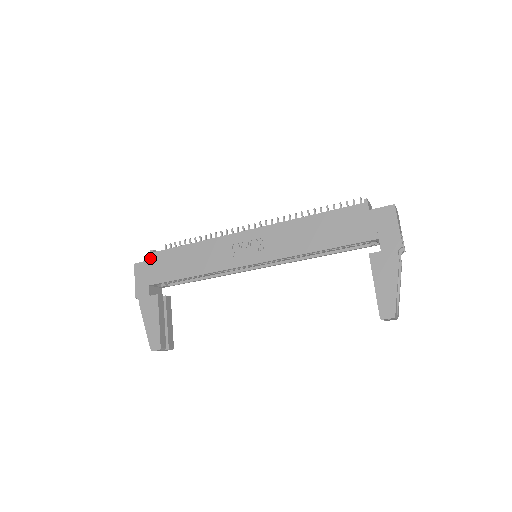
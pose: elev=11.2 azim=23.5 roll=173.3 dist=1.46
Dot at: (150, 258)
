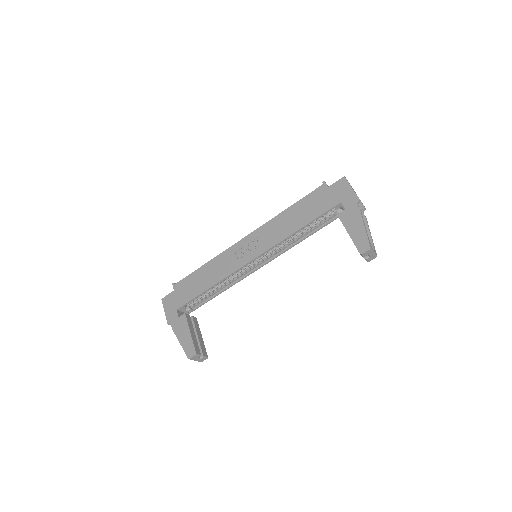
Dot at: occluded
